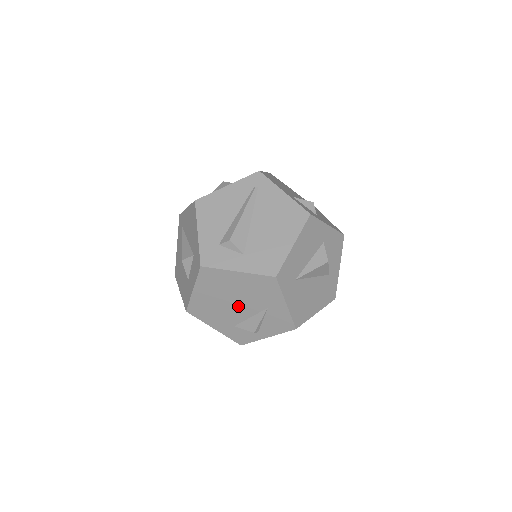
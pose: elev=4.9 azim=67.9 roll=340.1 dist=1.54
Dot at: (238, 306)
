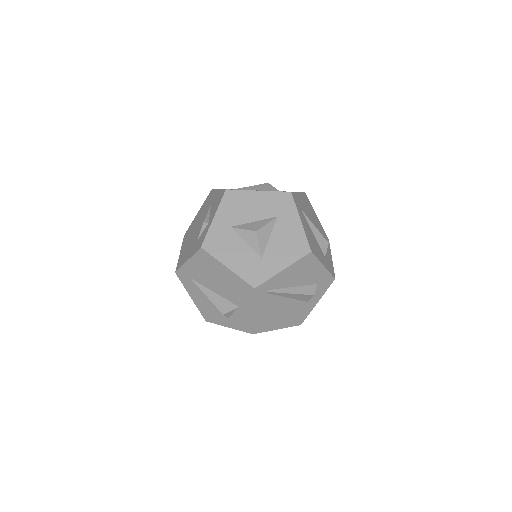
Dot at: occluded
